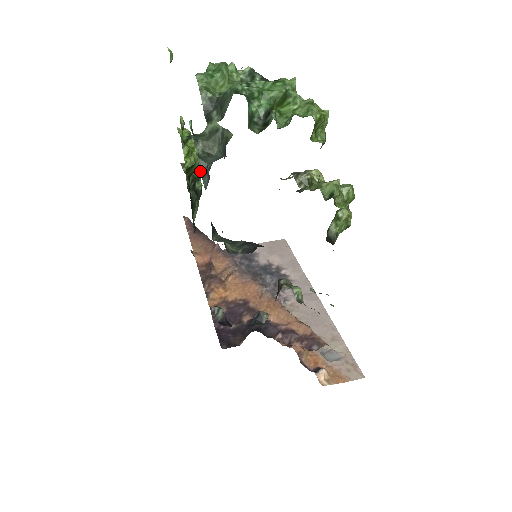
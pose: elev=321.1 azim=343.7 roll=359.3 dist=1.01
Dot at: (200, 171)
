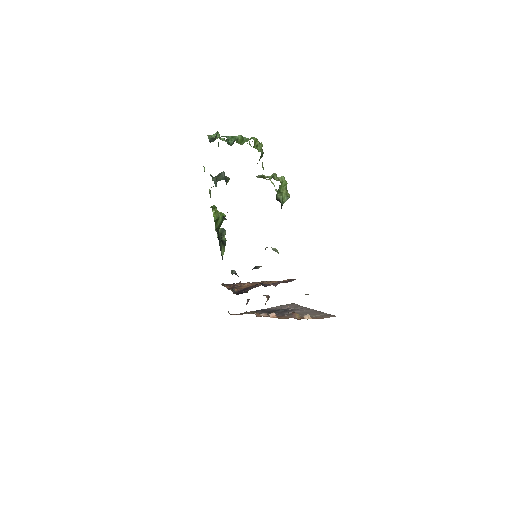
Dot at: (224, 231)
